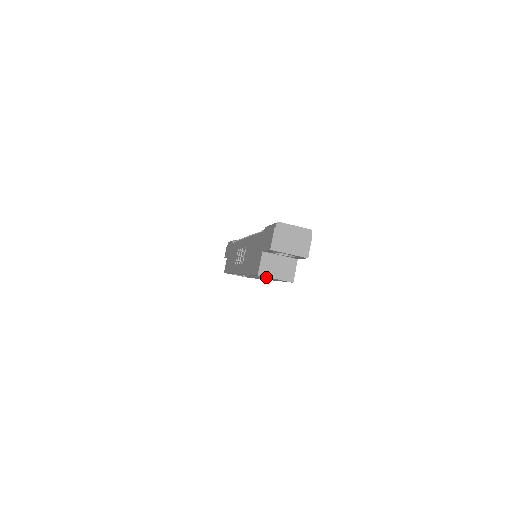
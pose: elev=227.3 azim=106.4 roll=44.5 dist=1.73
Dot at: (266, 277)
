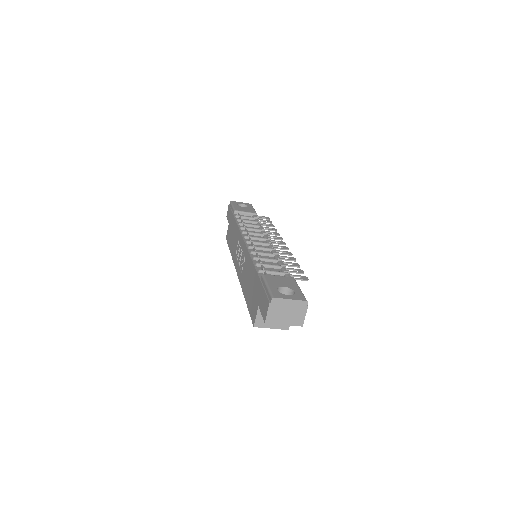
Dot at: occluded
